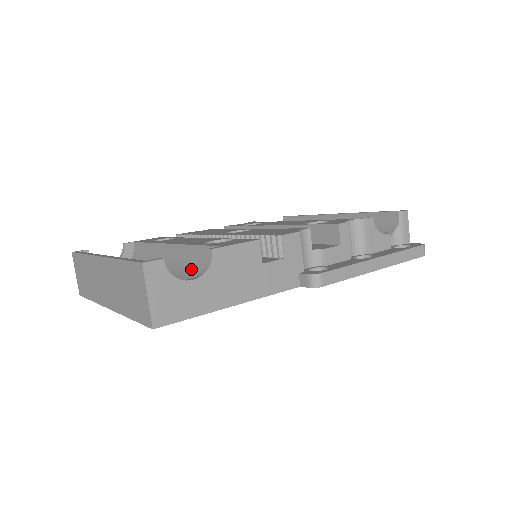
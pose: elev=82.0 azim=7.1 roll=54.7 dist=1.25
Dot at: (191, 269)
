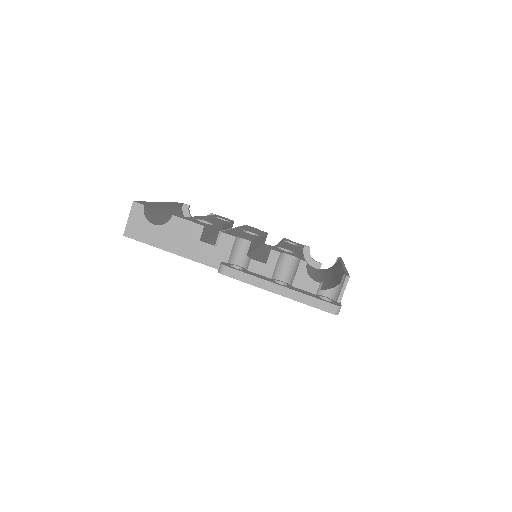
Dot at: occluded
